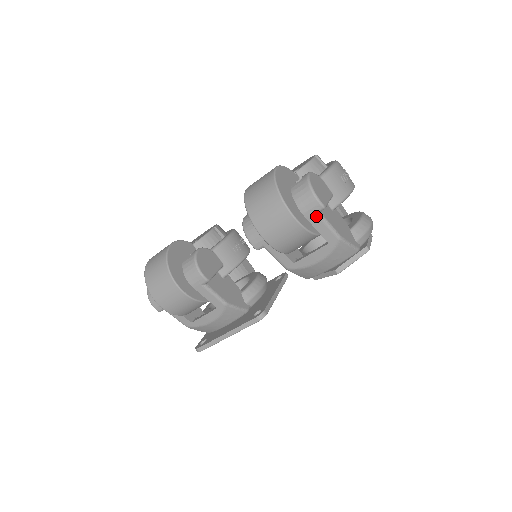
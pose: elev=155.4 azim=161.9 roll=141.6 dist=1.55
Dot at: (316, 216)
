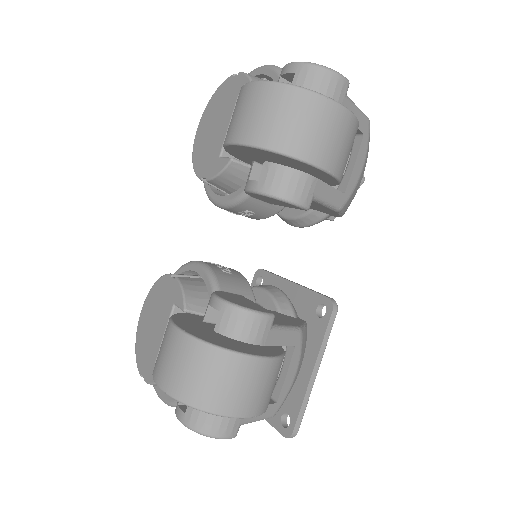
Dot at: (347, 101)
